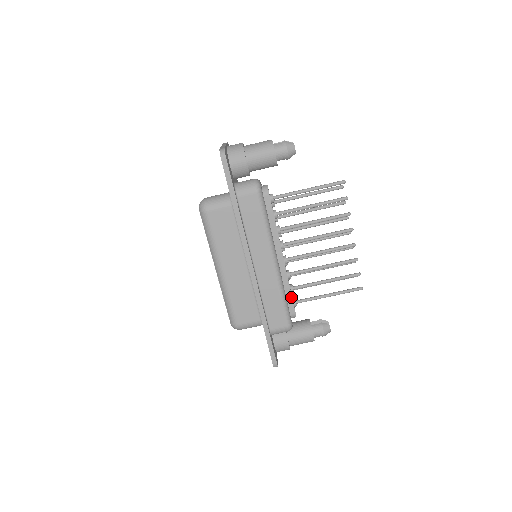
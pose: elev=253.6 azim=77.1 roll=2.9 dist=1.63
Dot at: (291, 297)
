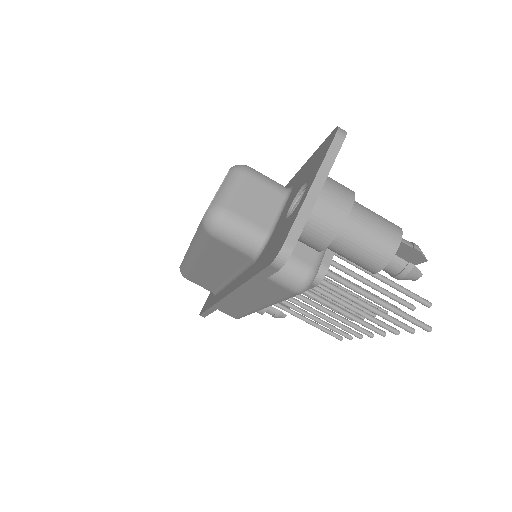
Dot at: occluded
